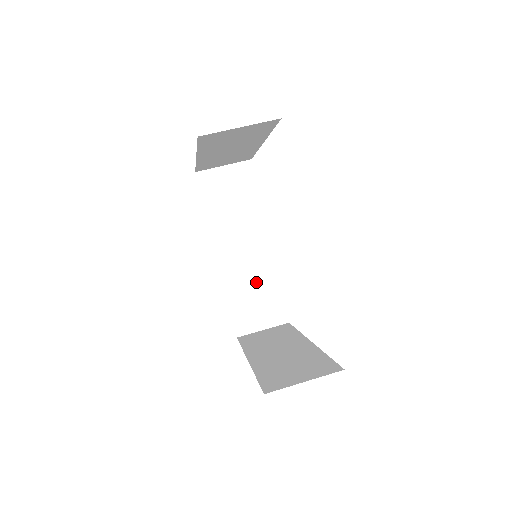
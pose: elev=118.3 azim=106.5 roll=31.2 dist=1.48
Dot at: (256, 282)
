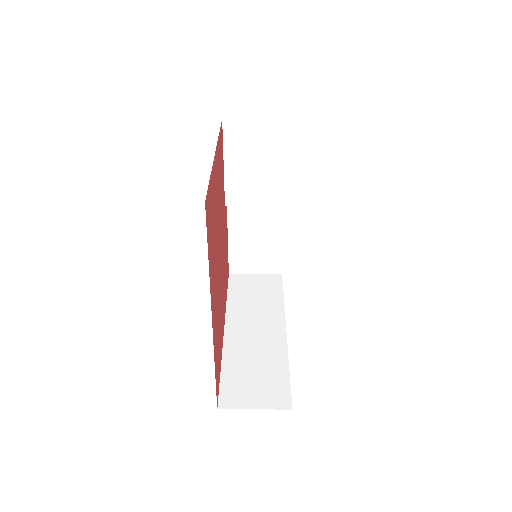
Dot at: (261, 233)
